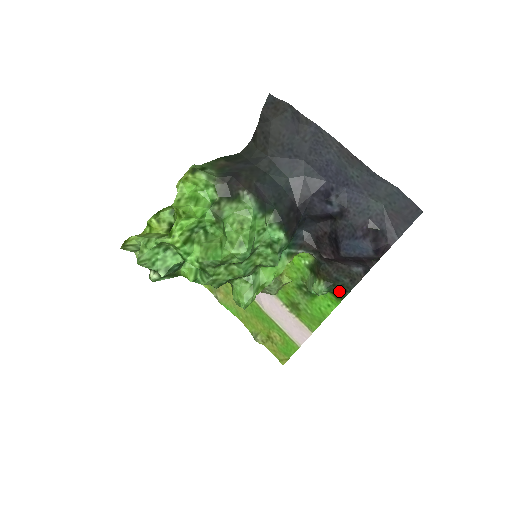
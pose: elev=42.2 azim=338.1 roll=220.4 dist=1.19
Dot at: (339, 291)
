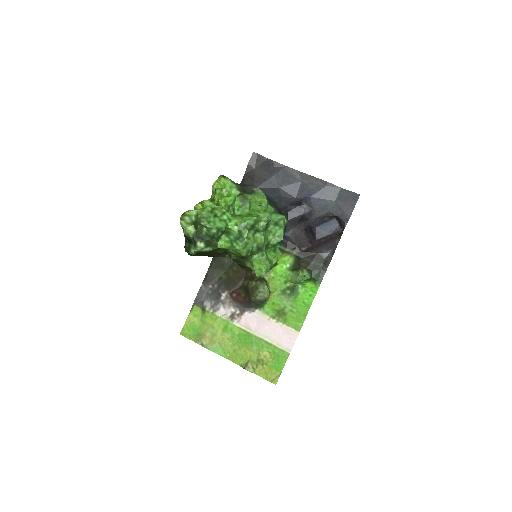
Dot at: (317, 276)
